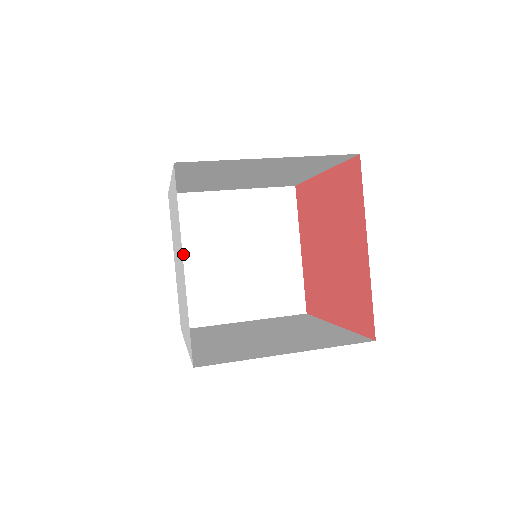
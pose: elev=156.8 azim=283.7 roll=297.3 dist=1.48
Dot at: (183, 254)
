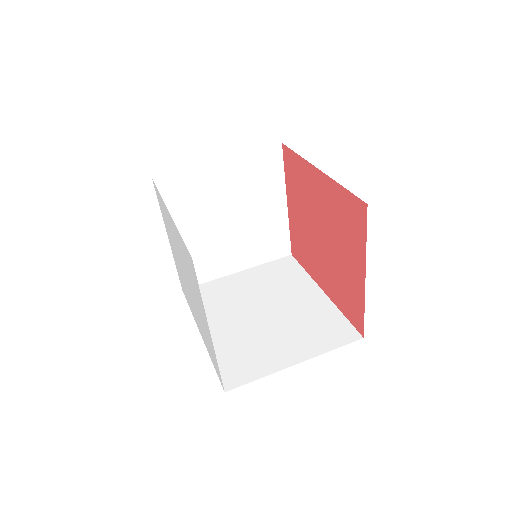
Dot at: occluded
